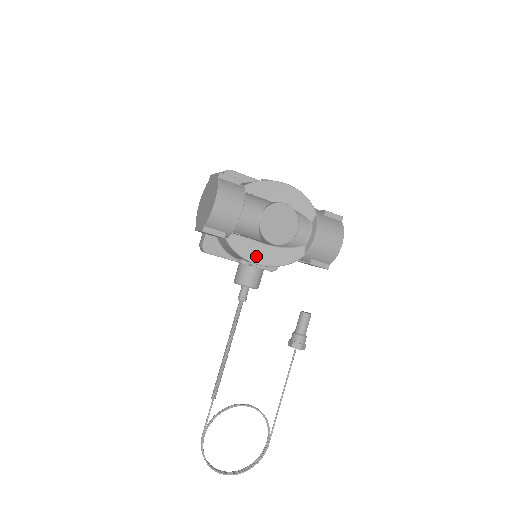
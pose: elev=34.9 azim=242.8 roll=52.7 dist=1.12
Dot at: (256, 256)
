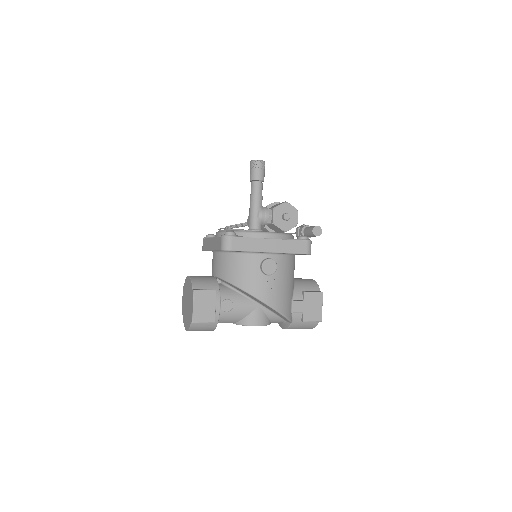
Dot at: occluded
